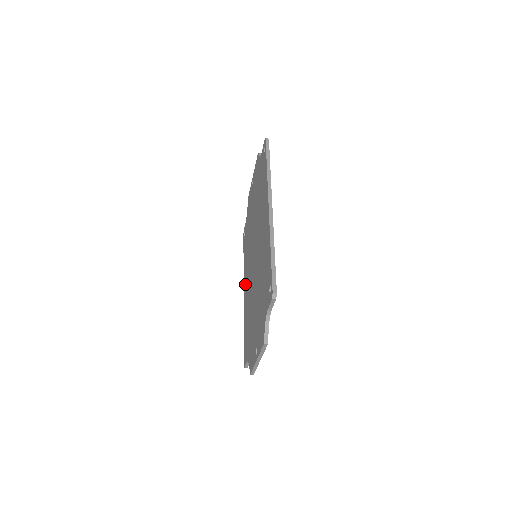
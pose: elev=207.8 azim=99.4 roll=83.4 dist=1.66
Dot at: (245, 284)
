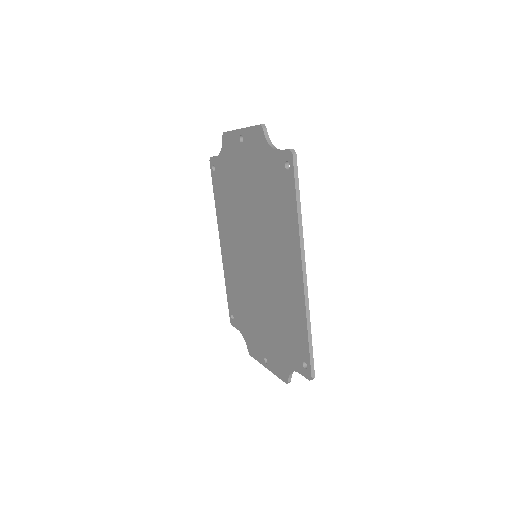
Dot at: (225, 243)
